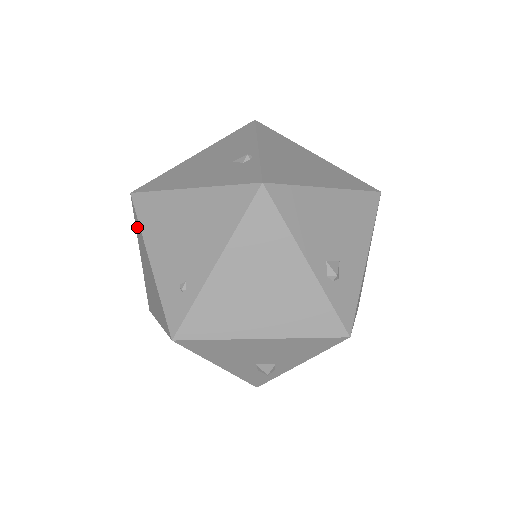
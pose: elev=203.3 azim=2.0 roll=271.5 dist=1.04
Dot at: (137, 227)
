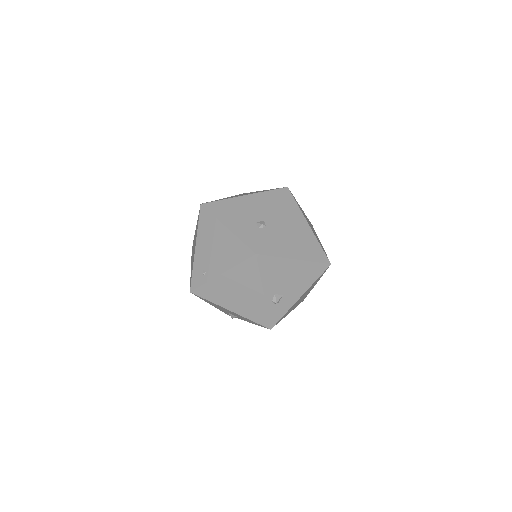
Dot at: occluded
